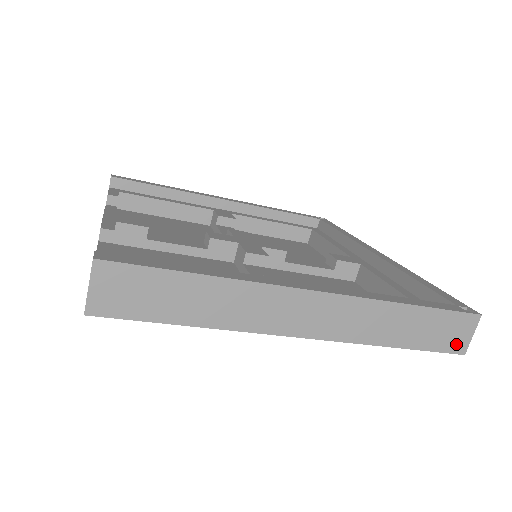
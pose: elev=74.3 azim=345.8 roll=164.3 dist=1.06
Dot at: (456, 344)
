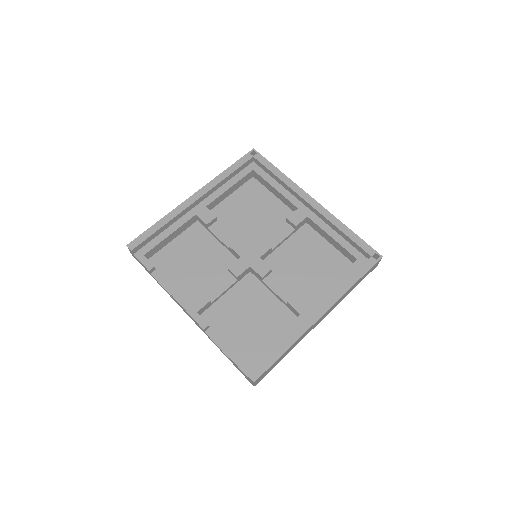
Dot at: occluded
